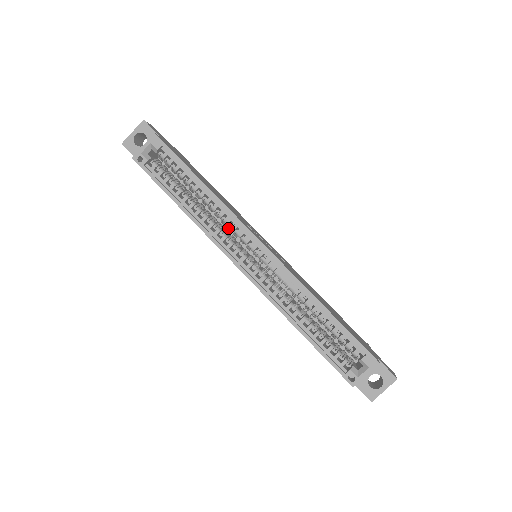
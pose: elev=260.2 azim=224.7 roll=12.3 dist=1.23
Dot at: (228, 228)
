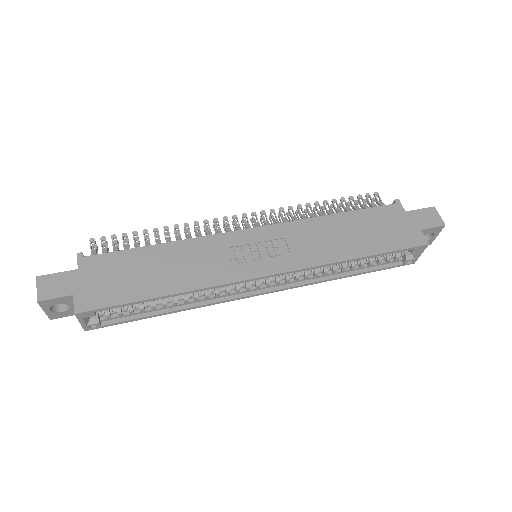
Dot at: occluded
